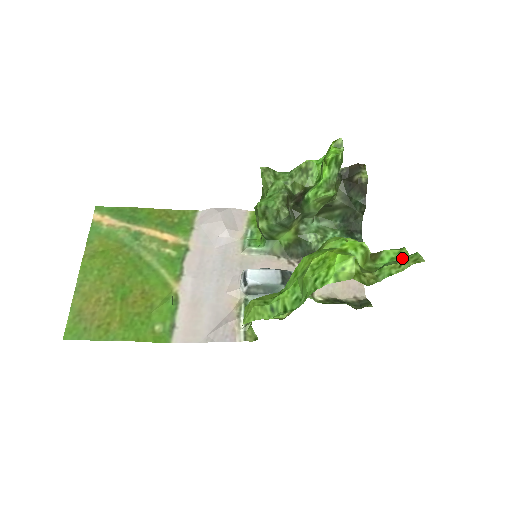
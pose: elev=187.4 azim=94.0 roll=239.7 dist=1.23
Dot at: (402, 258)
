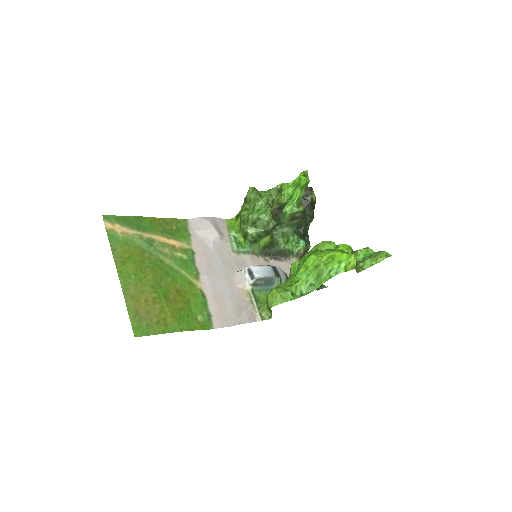
Dot at: (371, 254)
